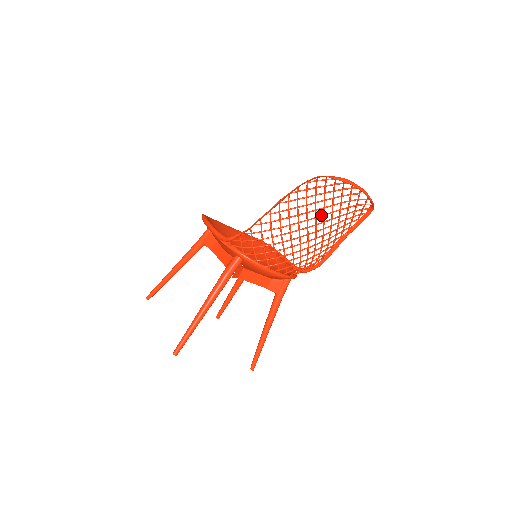
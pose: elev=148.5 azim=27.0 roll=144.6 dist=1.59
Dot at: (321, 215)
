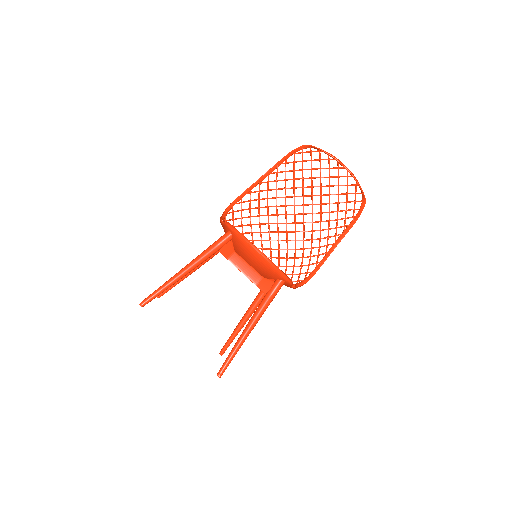
Dot at: (309, 195)
